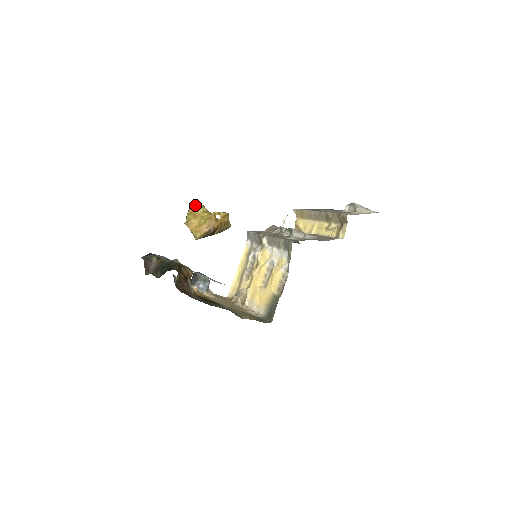
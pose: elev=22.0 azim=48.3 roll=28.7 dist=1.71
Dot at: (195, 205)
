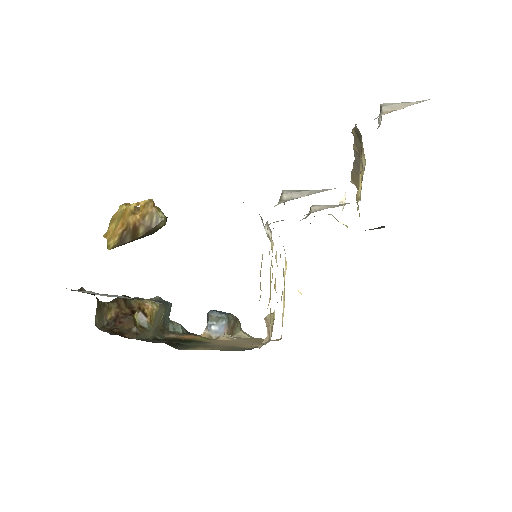
Dot at: occluded
